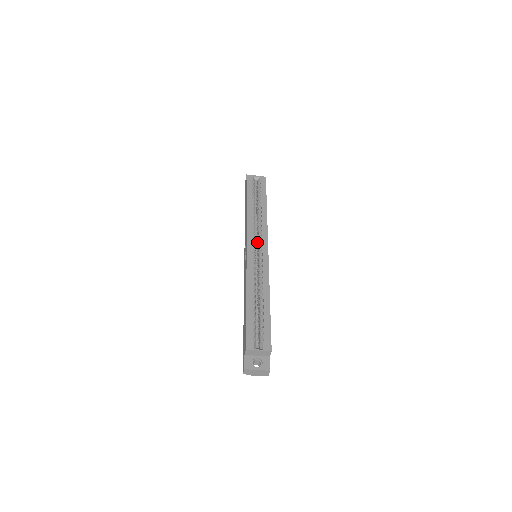
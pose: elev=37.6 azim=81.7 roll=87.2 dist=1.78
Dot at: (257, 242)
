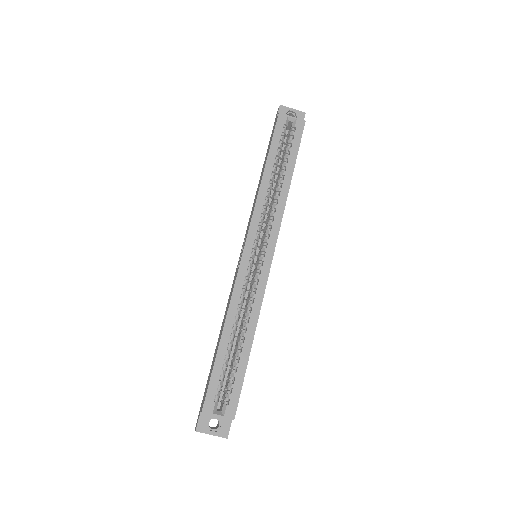
Dot at: (263, 235)
